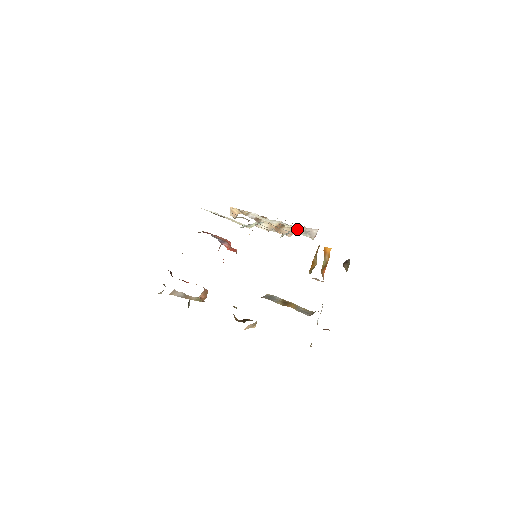
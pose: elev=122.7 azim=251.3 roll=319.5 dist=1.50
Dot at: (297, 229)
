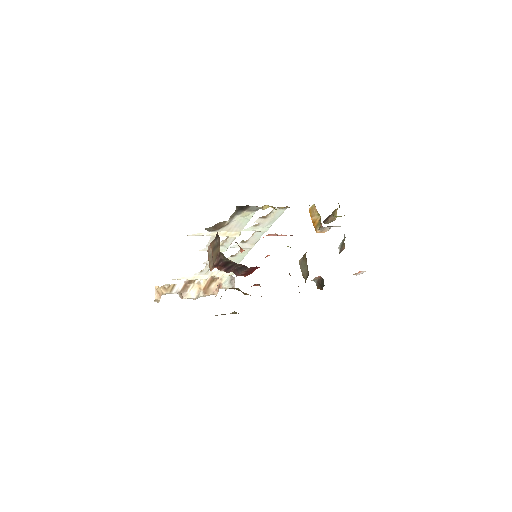
Dot at: (241, 259)
